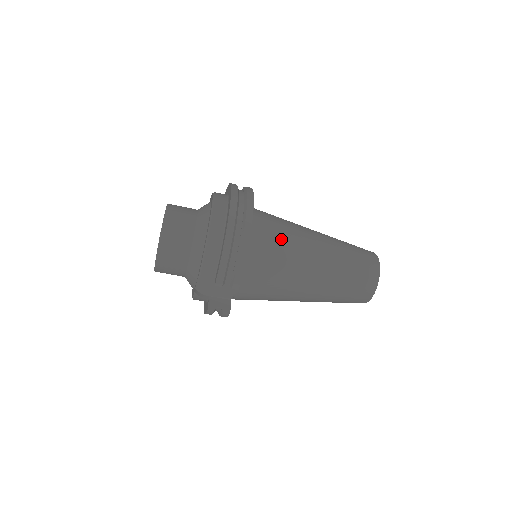
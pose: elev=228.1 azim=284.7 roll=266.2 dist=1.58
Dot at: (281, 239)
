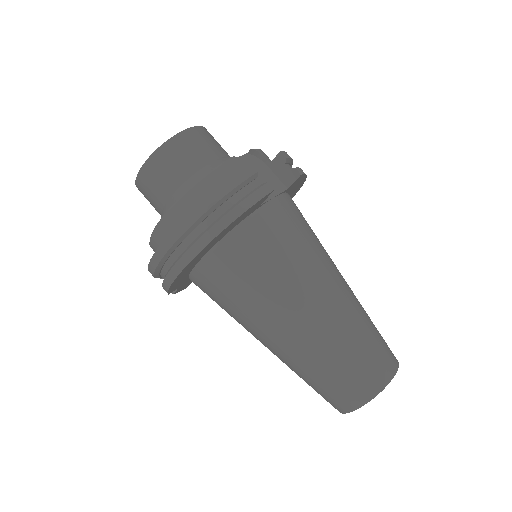
Dot at: occluded
